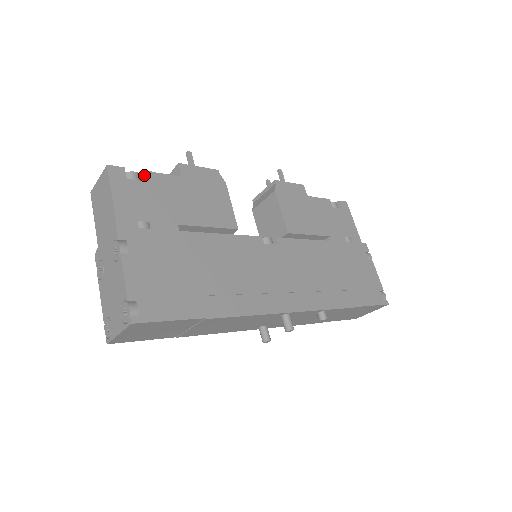
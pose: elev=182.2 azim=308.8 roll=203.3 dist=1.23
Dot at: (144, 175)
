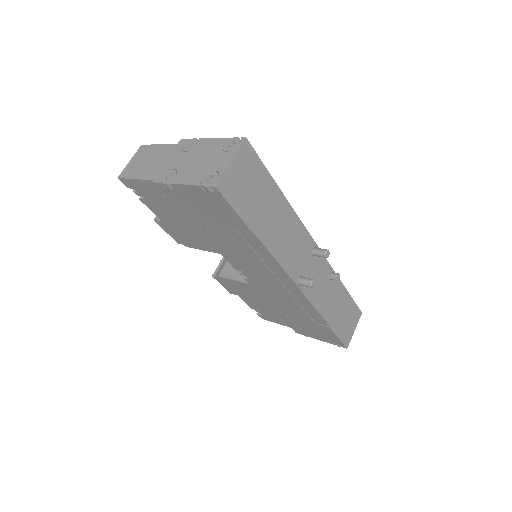
Dot at: occluded
